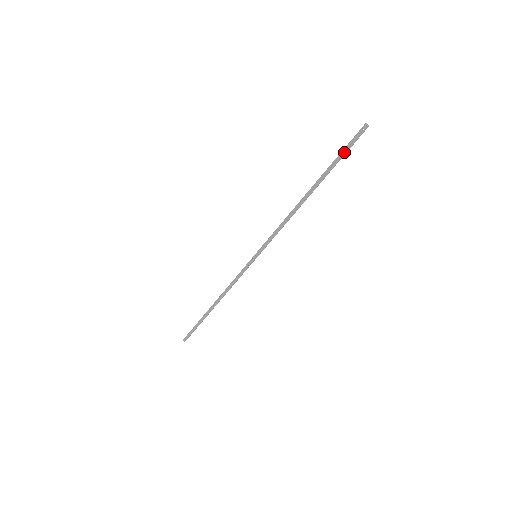
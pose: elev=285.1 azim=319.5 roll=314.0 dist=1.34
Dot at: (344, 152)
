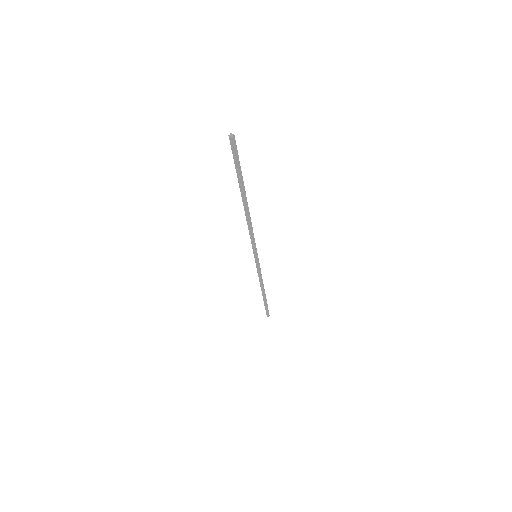
Dot at: (236, 165)
